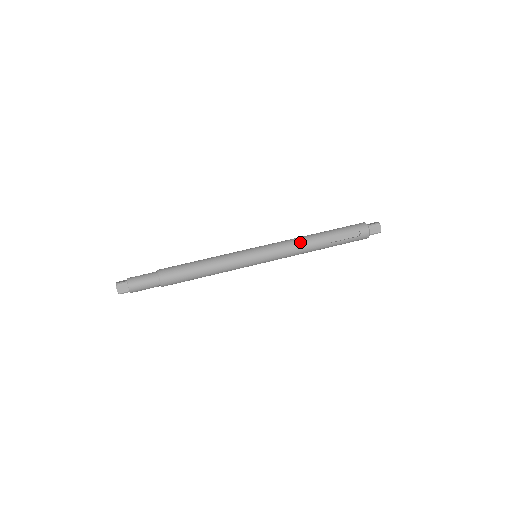
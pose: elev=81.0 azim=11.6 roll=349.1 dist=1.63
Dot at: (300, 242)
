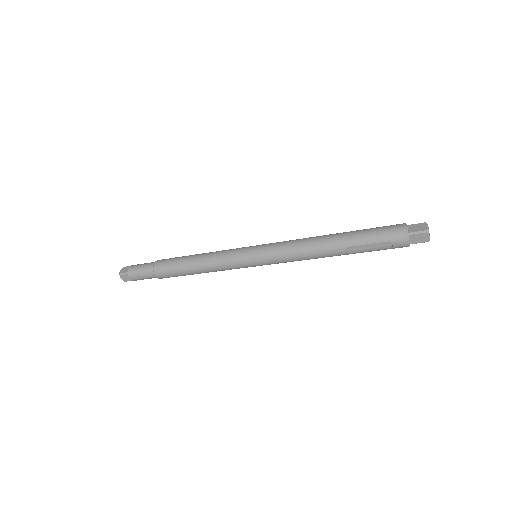
Dot at: (306, 250)
